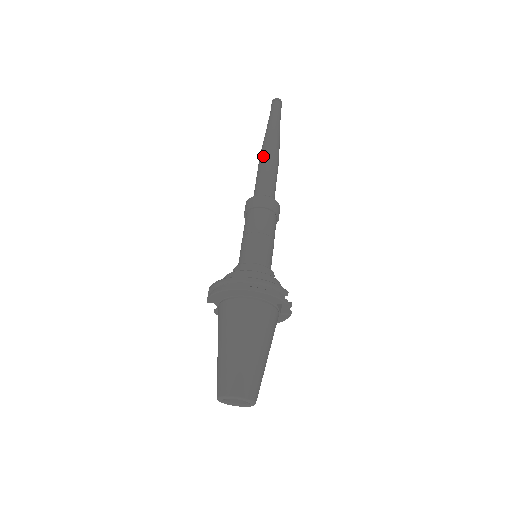
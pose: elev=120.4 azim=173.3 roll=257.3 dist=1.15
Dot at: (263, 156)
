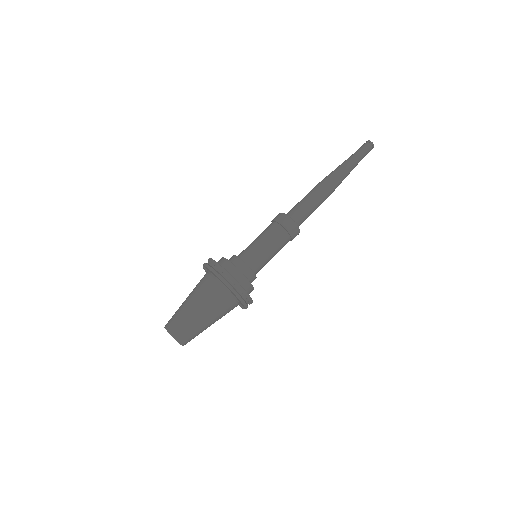
Dot at: (321, 187)
